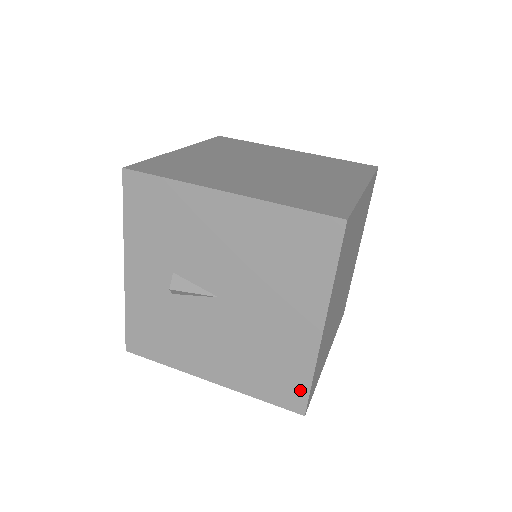
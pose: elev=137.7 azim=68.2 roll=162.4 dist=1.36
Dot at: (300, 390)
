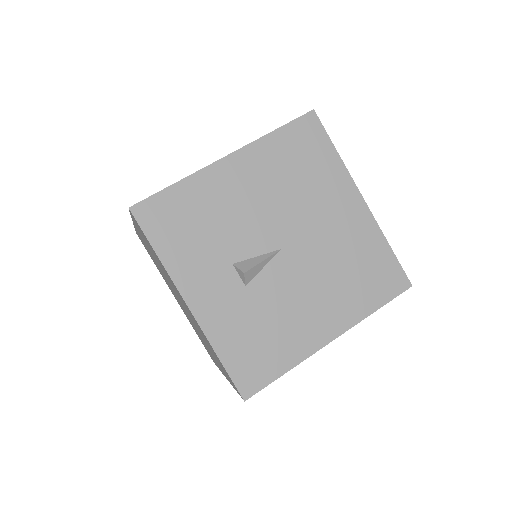
Dot at: (392, 266)
